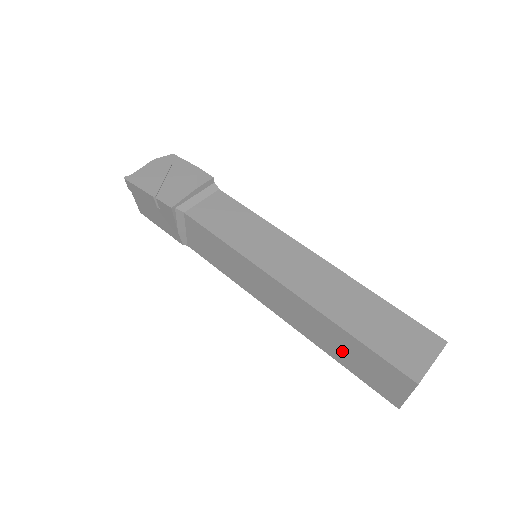
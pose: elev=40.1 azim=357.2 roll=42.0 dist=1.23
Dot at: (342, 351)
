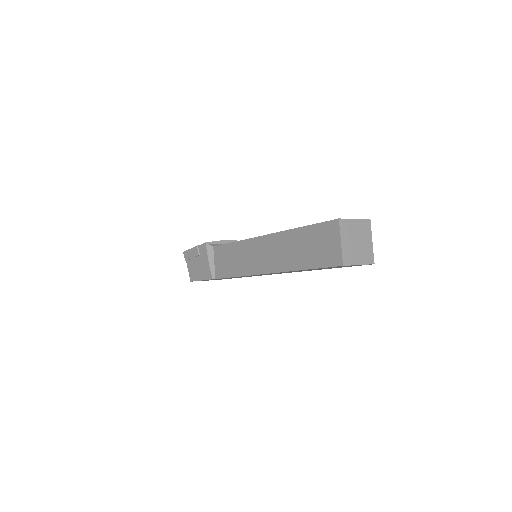
Dot at: (301, 253)
